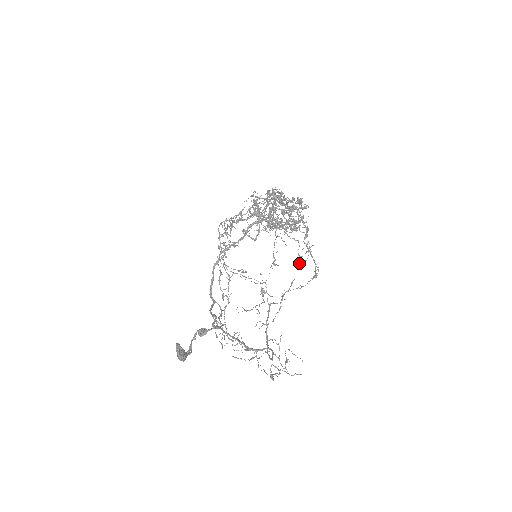
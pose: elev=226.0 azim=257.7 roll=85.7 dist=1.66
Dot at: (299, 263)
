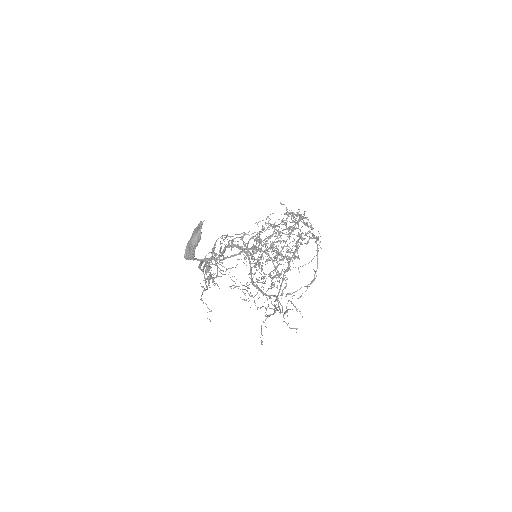
Dot at: occluded
